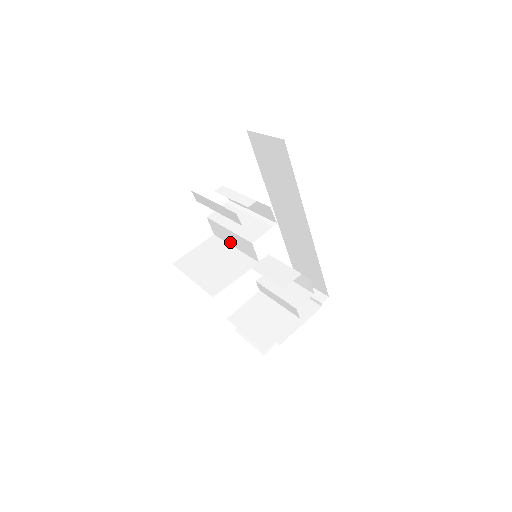
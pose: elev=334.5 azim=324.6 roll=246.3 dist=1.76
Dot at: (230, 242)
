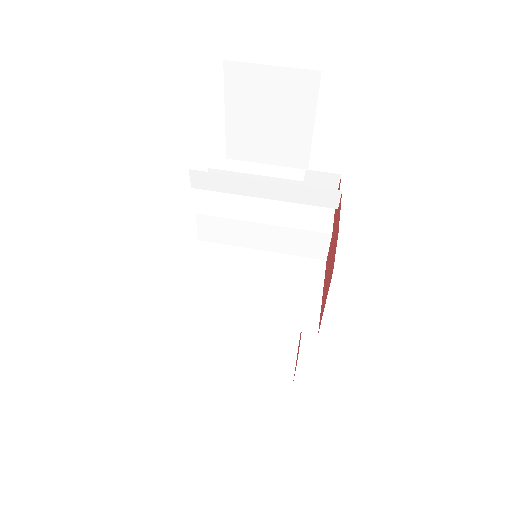
Dot at: (251, 244)
